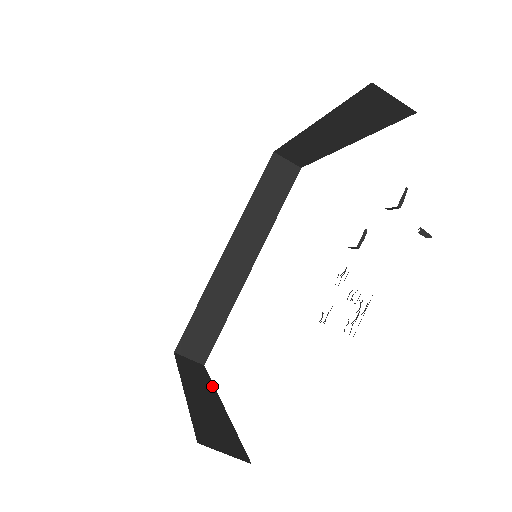
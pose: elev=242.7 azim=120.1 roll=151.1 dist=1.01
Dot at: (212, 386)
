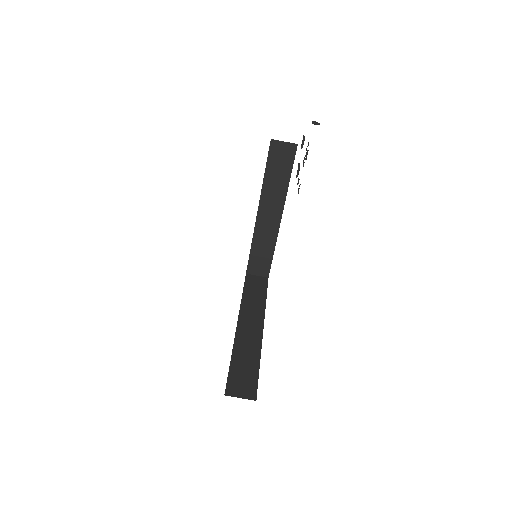
Dot at: occluded
